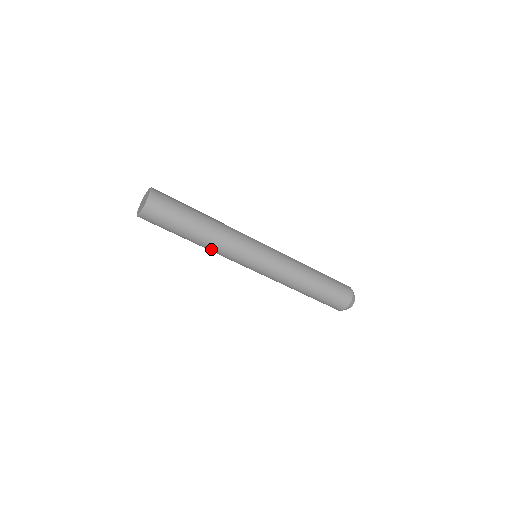
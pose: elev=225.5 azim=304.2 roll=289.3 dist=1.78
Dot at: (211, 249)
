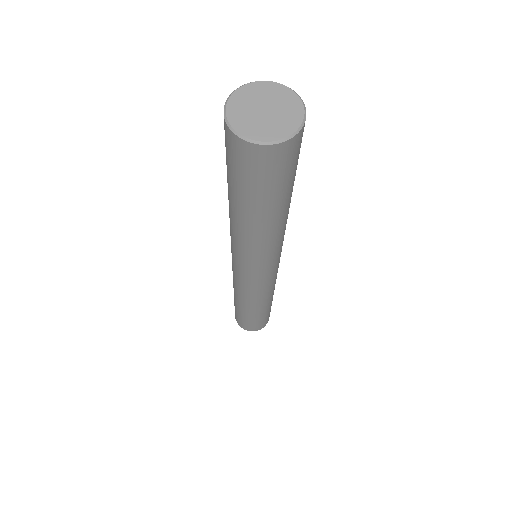
Dot at: (269, 240)
